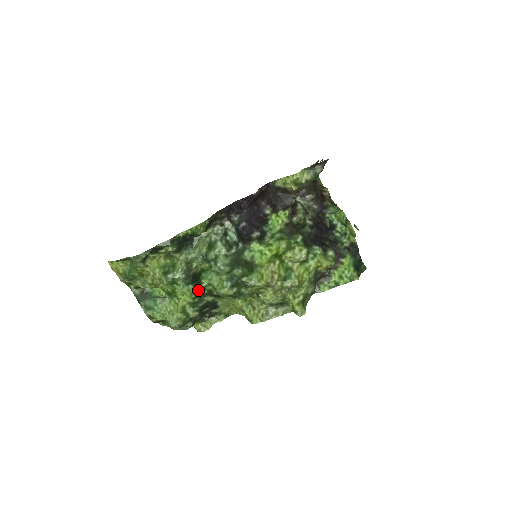
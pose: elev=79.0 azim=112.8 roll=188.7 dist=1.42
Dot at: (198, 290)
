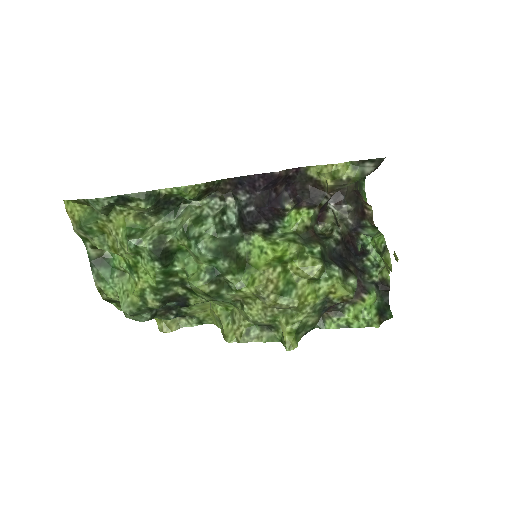
Dot at: (166, 273)
